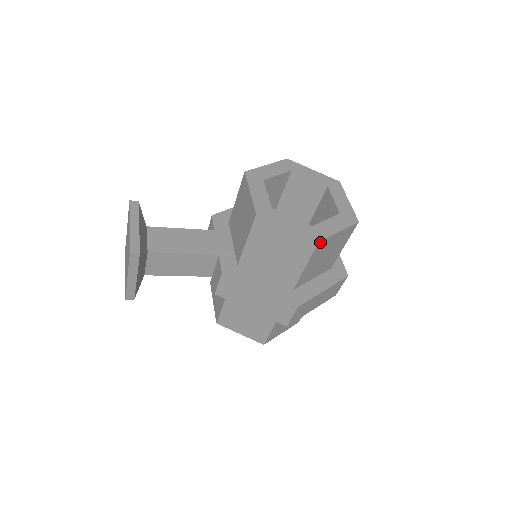
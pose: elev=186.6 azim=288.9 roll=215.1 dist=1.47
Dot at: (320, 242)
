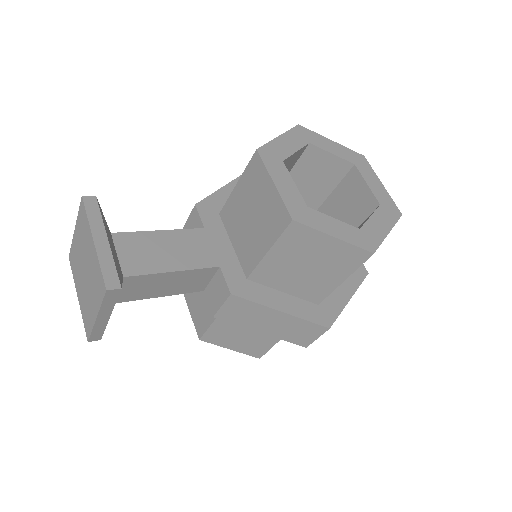
Dot at: (374, 252)
